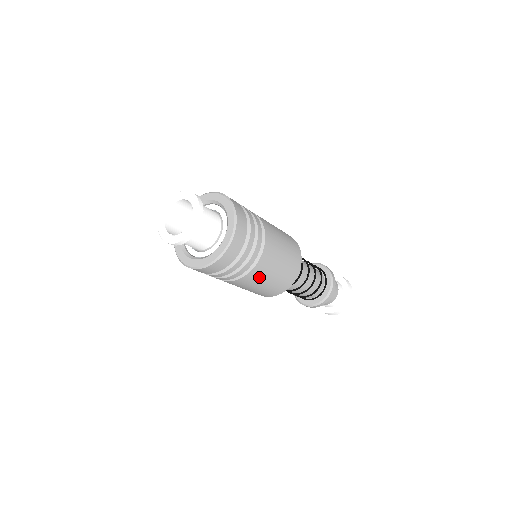
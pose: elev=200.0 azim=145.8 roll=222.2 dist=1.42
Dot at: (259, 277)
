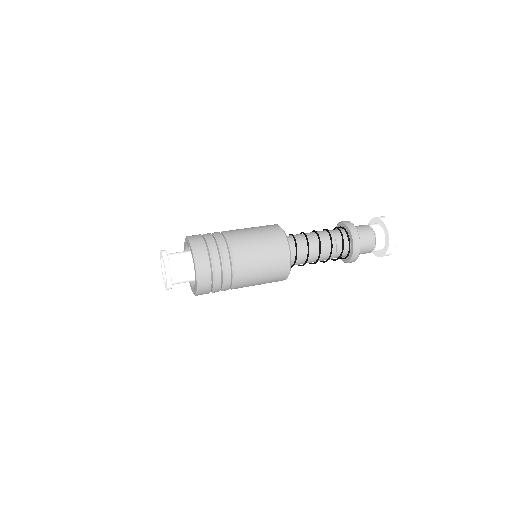
Dot at: occluded
